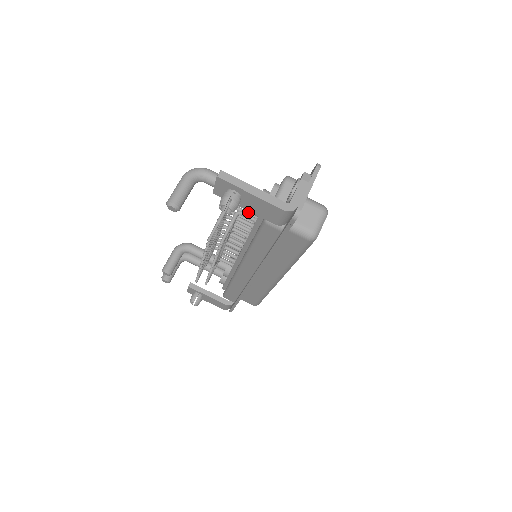
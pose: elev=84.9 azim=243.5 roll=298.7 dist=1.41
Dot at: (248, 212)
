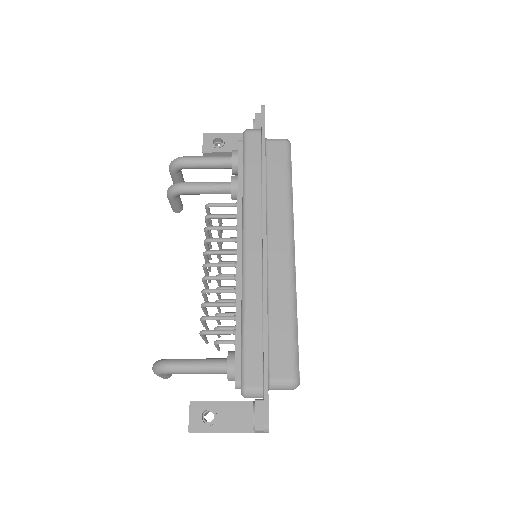
Dot at: occluded
